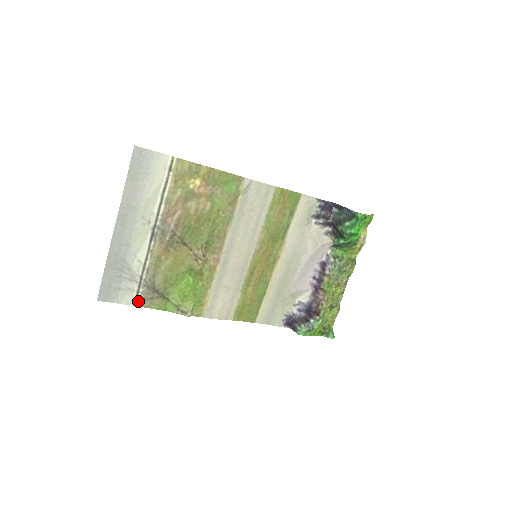
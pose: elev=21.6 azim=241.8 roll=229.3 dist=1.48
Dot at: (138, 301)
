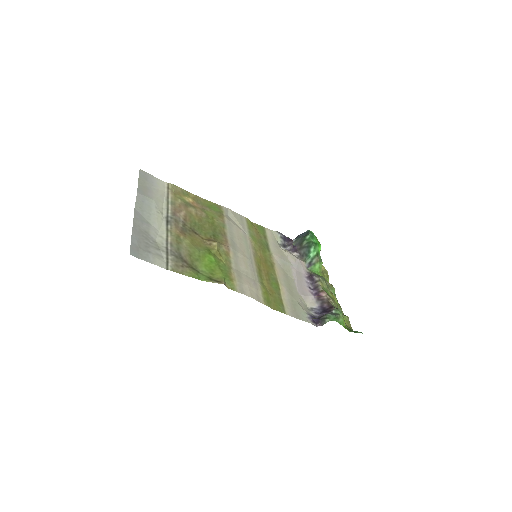
Dot at: (170, 266)
